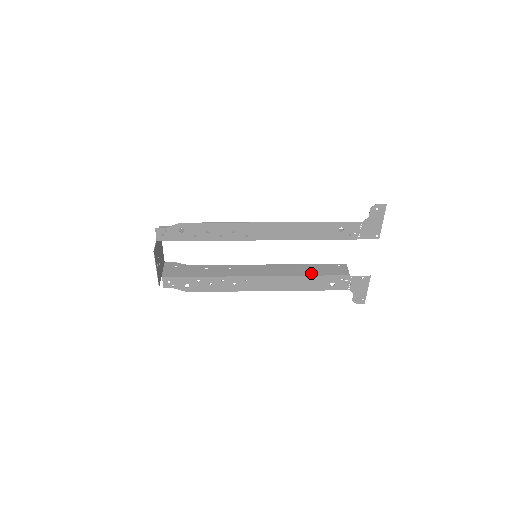
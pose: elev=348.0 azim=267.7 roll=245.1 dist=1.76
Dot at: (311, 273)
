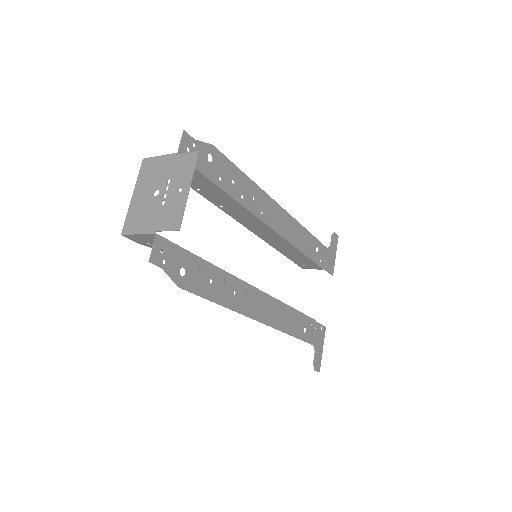
Dot at: occluded
